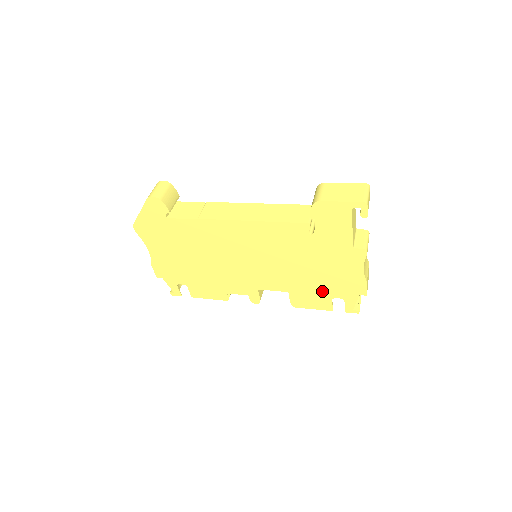
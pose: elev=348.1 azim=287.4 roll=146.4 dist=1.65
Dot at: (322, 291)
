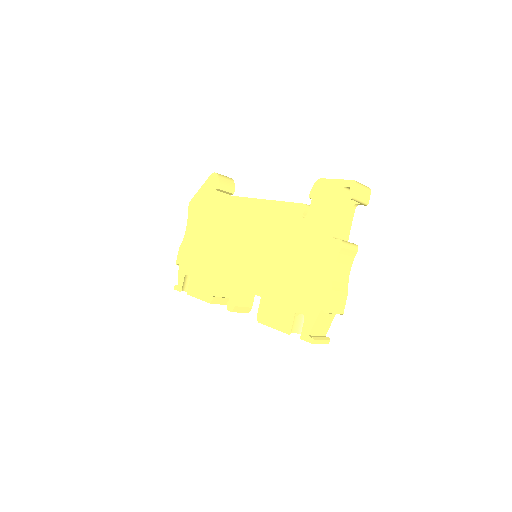
Dot at: (289, 299)
